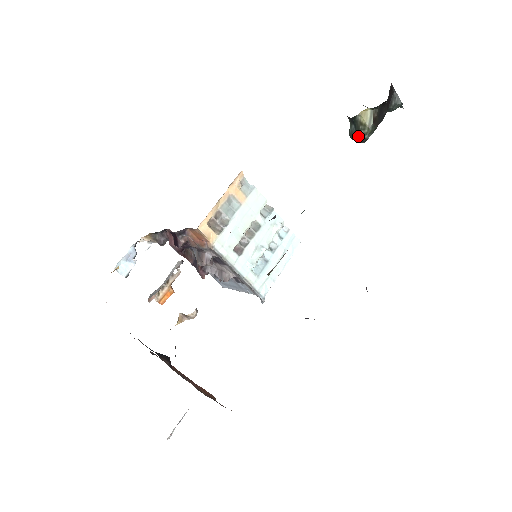
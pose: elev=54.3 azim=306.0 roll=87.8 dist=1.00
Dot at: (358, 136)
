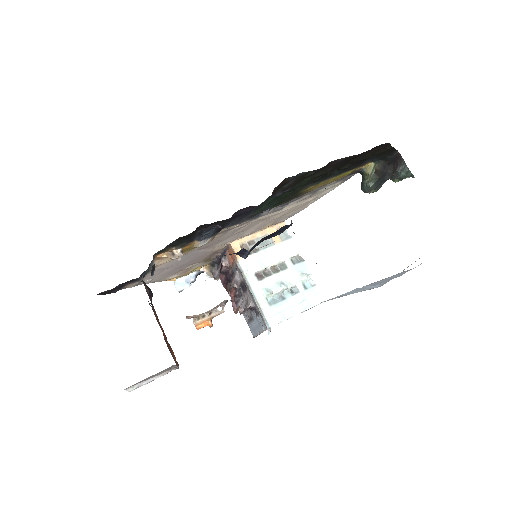
Dot at: (364, 185)
